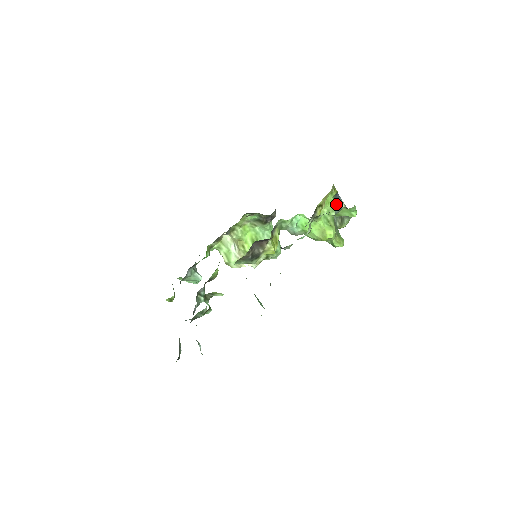
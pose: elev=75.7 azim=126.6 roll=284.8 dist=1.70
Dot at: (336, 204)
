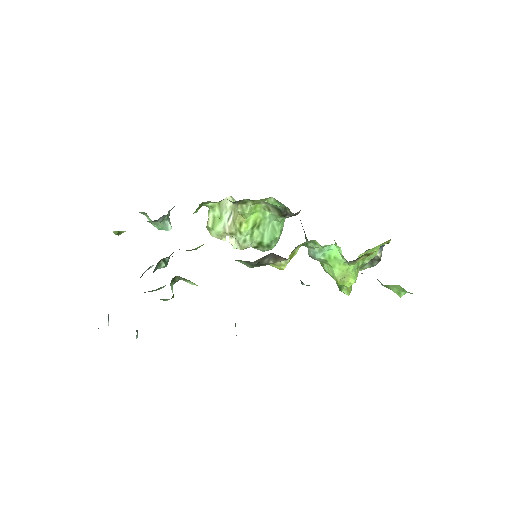
Dot at: occluded
